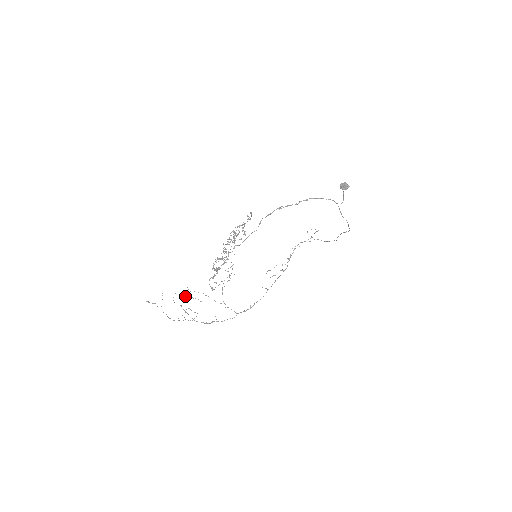
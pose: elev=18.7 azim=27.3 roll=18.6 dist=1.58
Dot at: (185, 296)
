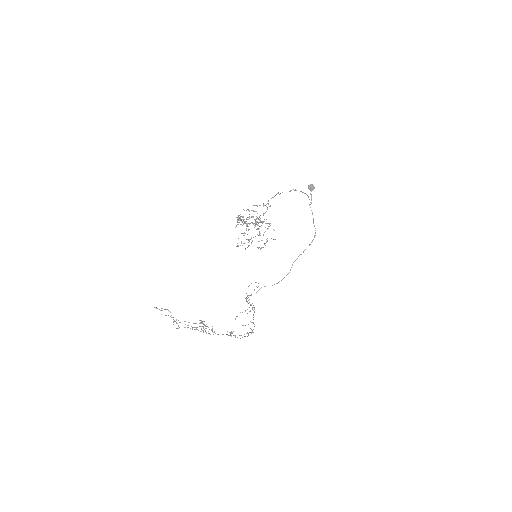
Dot at: (178, 326)
